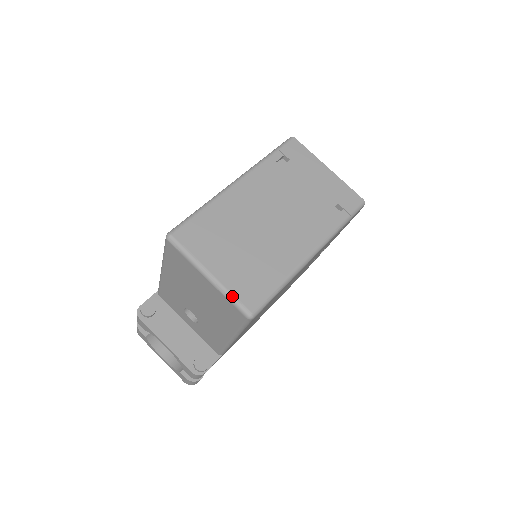
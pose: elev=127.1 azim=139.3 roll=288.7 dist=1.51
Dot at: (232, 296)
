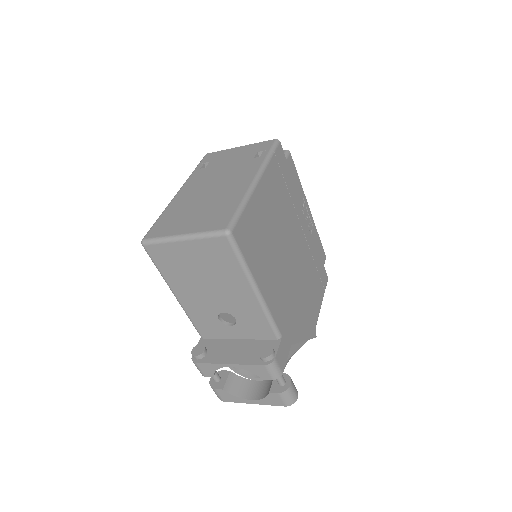
Dot at: (205, 232)
